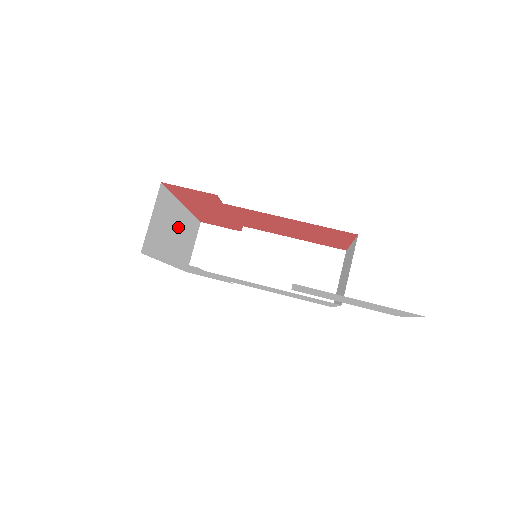
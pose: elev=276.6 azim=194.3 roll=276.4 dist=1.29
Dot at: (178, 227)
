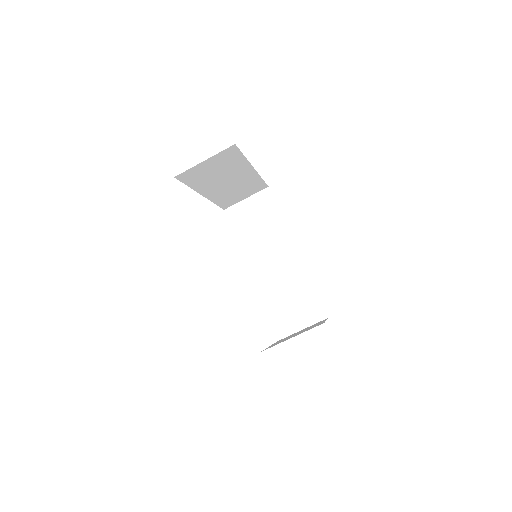
Dot at: (235, 179)
